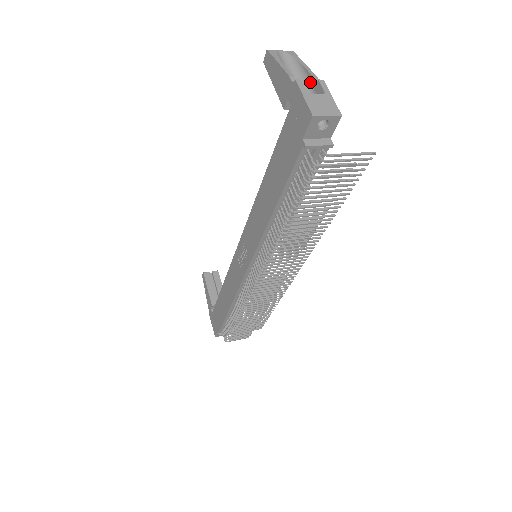
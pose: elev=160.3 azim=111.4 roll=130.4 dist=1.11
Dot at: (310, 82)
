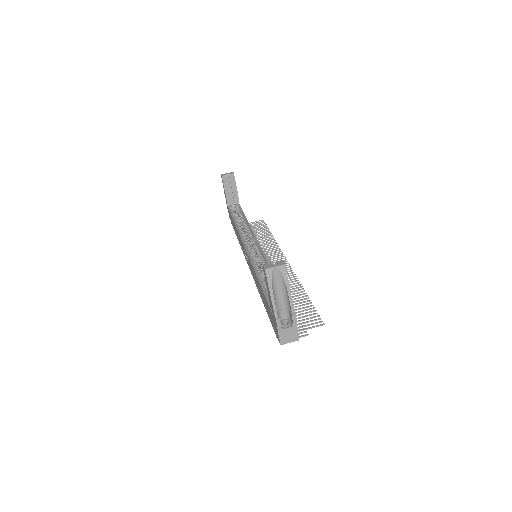
Dot at: (289, 303)
